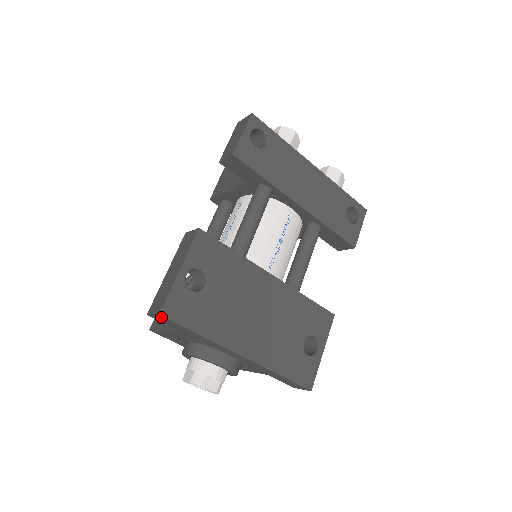
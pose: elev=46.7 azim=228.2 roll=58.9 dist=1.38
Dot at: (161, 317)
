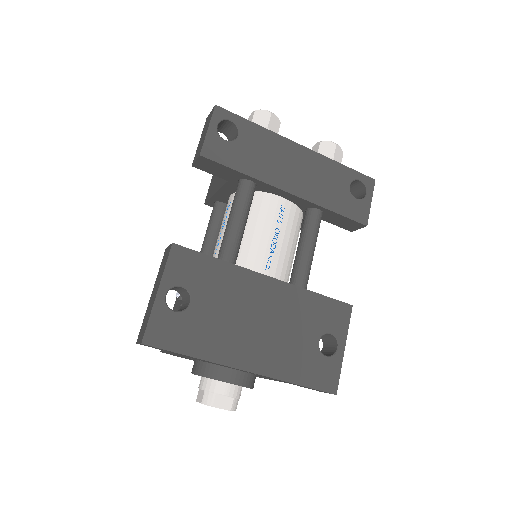
Dot at: (146, 345)
